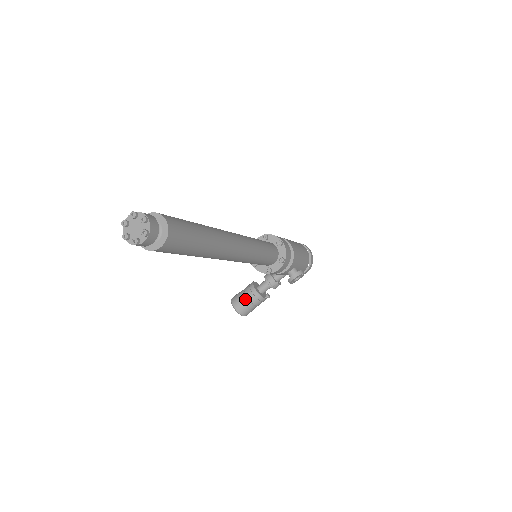
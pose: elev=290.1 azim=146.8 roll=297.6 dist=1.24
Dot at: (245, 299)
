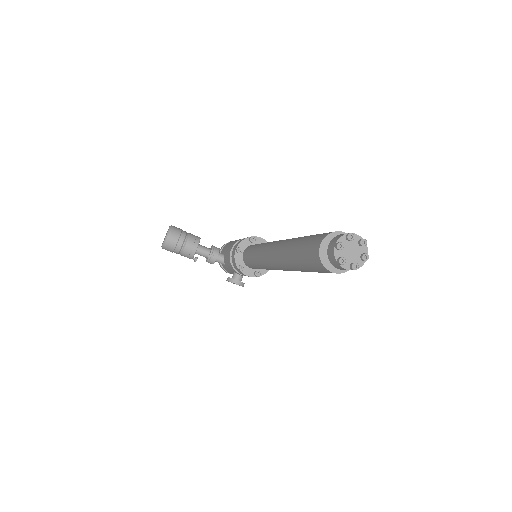
Dot at: (183, 242)
